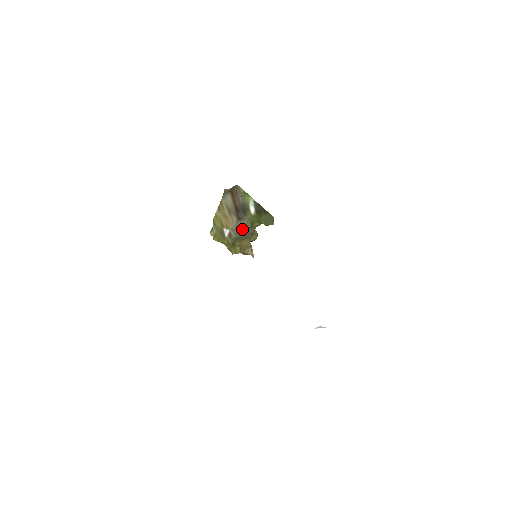
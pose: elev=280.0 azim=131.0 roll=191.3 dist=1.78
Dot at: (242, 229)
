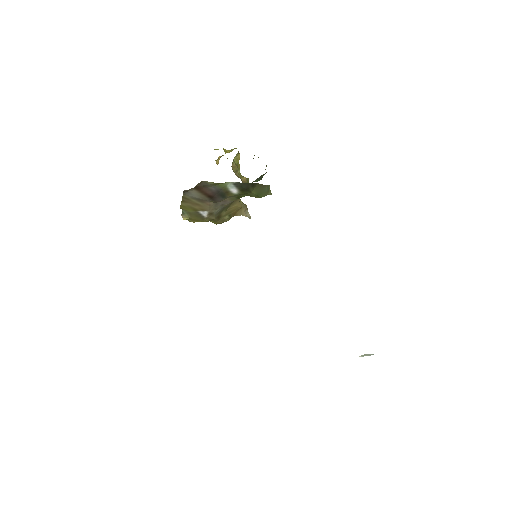
Dot at: (225, 204)
